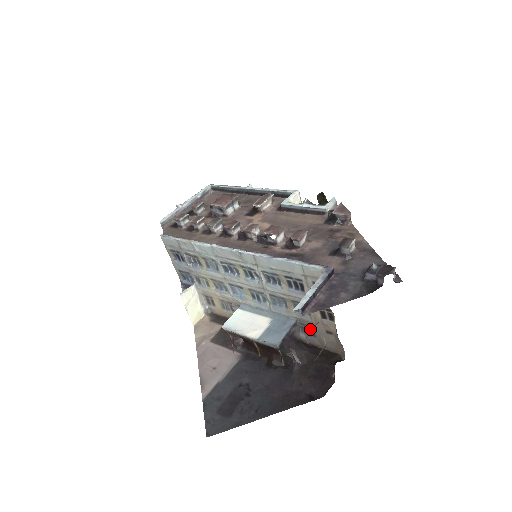
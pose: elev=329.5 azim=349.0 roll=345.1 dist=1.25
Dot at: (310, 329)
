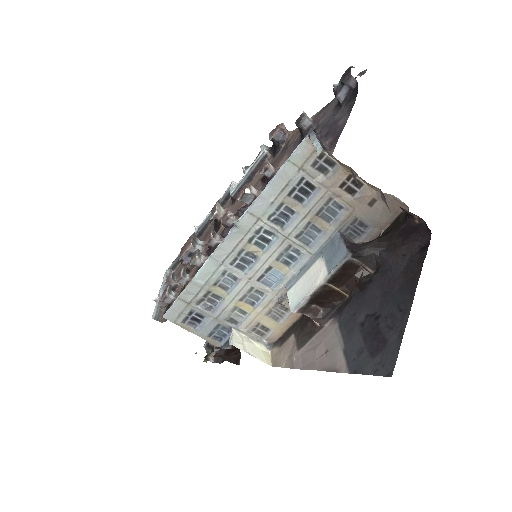
Dot at: (357, 225)
